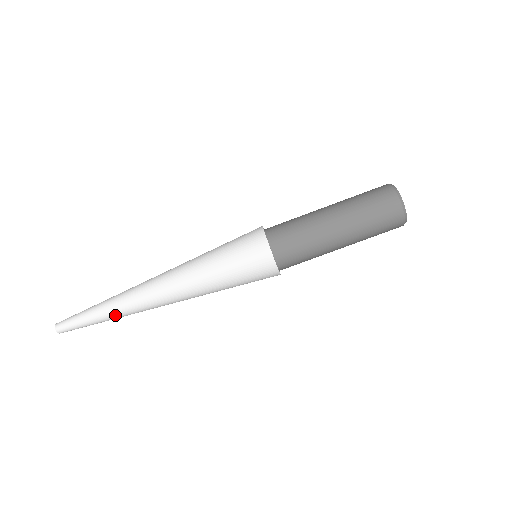
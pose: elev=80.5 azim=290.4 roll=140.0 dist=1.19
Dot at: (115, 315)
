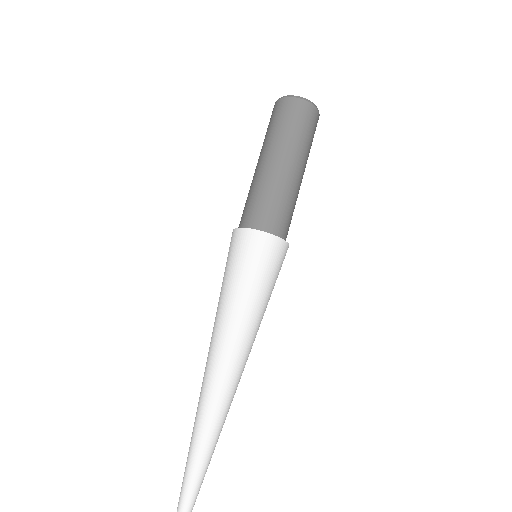
Dot at: (199, 433)
